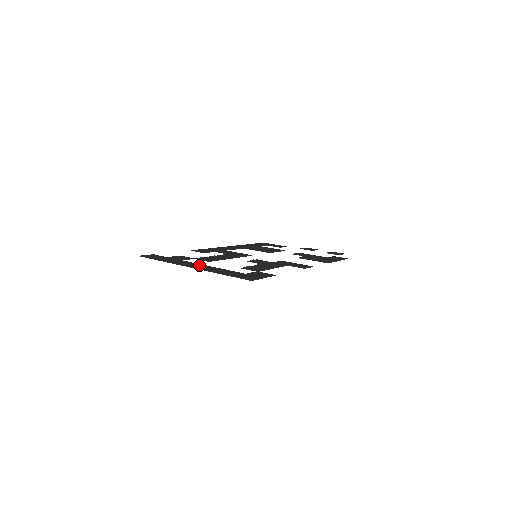
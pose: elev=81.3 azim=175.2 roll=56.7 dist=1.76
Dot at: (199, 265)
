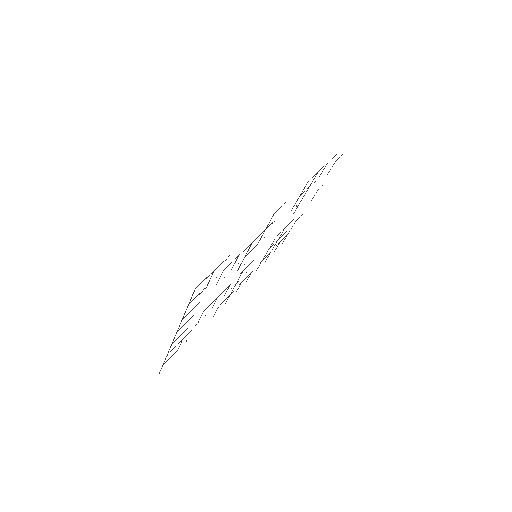
Dot at: occluded
